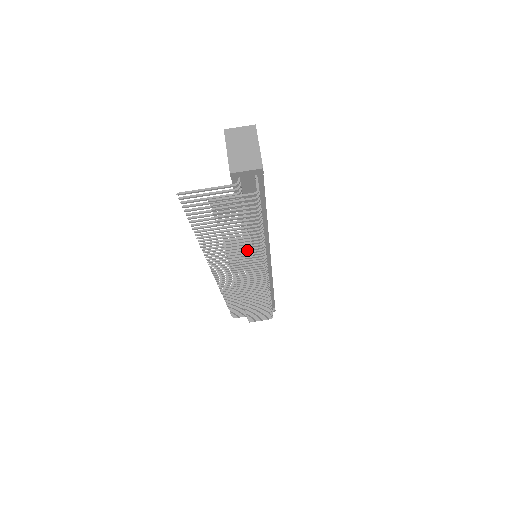
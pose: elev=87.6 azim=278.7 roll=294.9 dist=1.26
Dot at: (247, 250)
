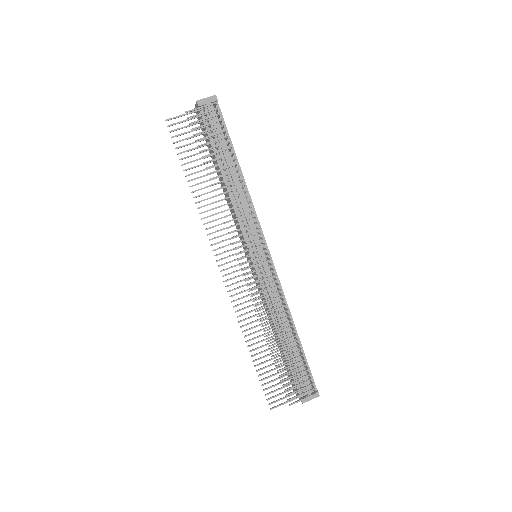
Dot at: occluded
